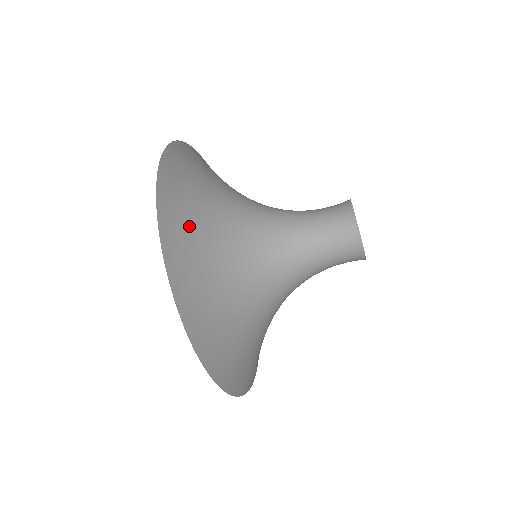
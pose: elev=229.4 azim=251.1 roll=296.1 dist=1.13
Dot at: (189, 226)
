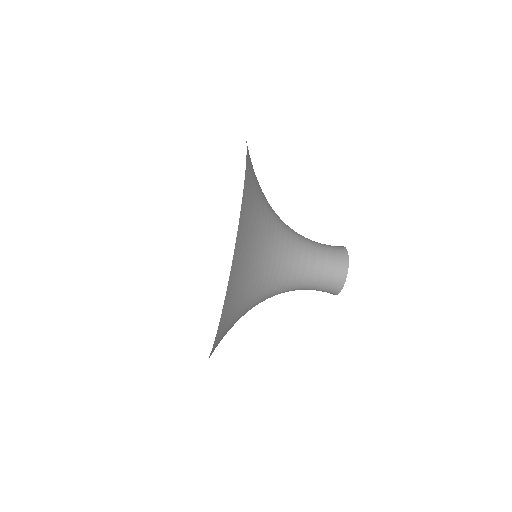
Dot at: (250, 224)
